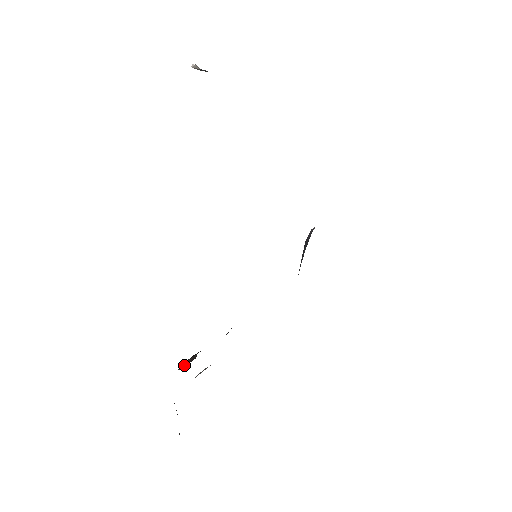
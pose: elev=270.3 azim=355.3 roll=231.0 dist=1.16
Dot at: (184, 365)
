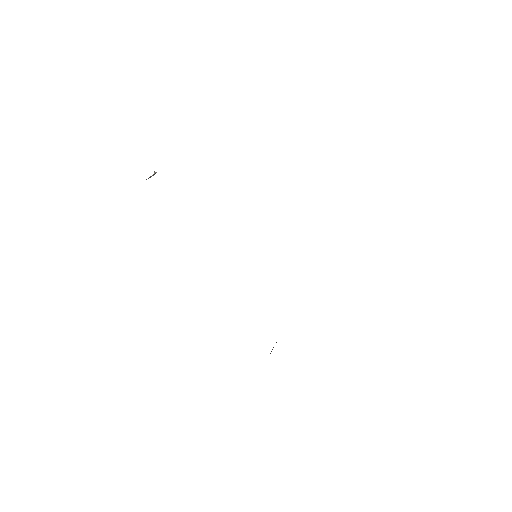
Dot at: occluded
